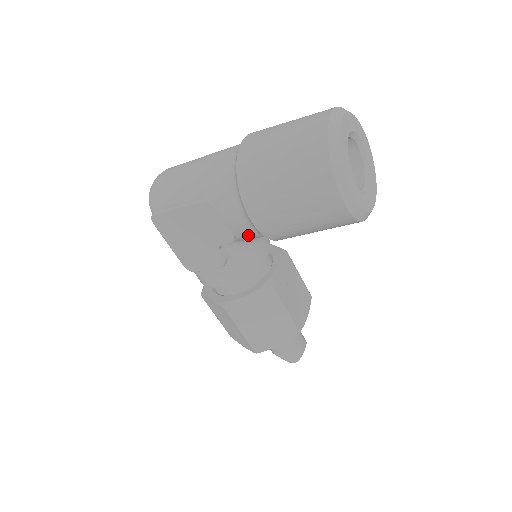
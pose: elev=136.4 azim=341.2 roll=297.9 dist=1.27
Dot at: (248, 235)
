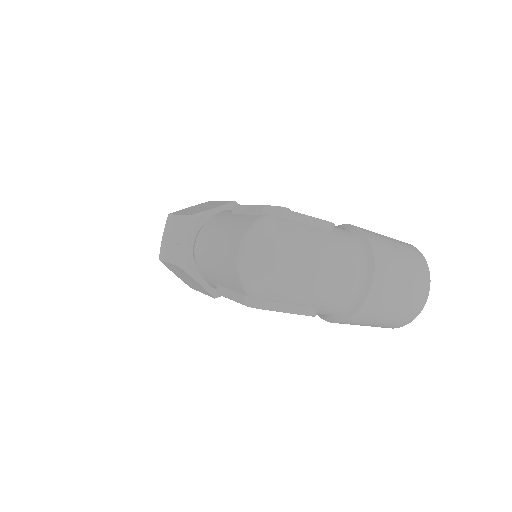
Dot at: occluded
